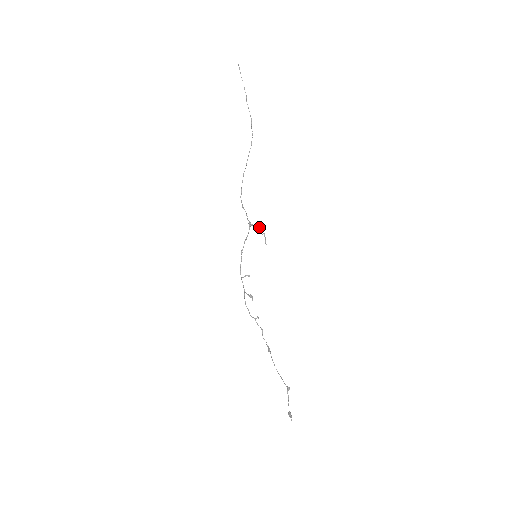
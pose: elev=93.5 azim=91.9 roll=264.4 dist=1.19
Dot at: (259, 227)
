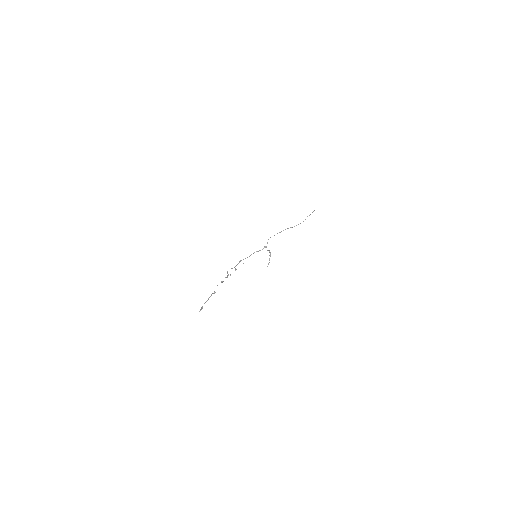
Dot at: occluded
